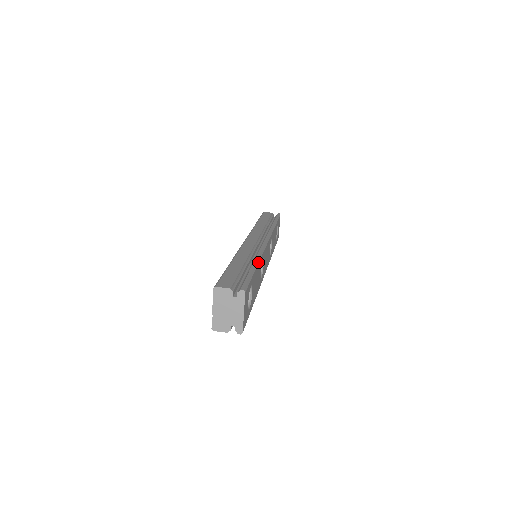
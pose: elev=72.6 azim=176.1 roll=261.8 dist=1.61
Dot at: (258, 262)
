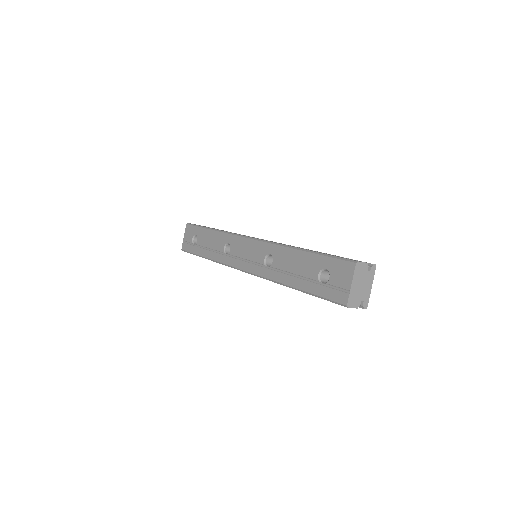
Dot at: occluded
